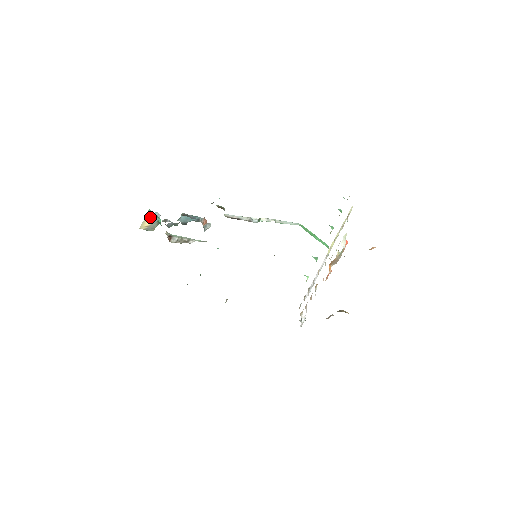
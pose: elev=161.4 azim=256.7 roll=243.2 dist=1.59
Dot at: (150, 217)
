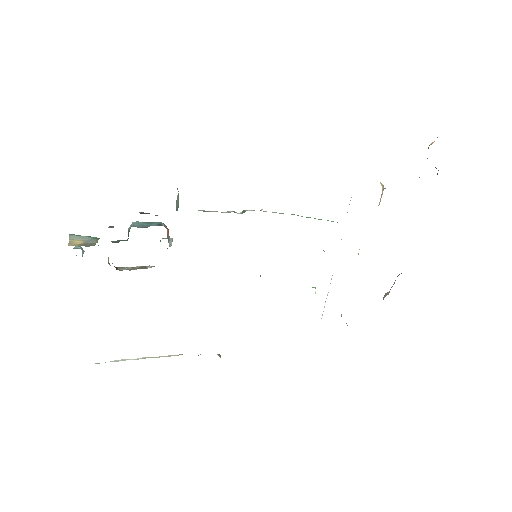
Dot at: (77, 239)
